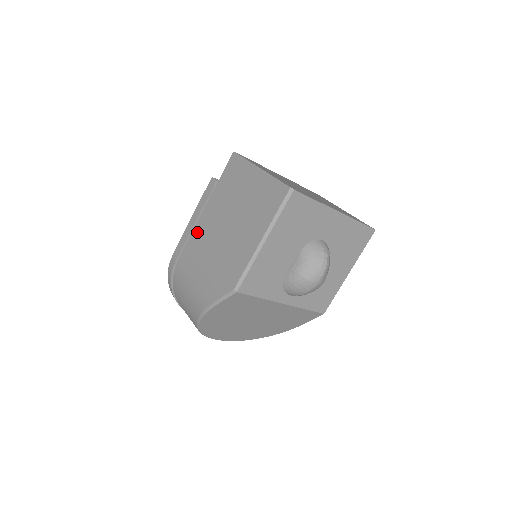
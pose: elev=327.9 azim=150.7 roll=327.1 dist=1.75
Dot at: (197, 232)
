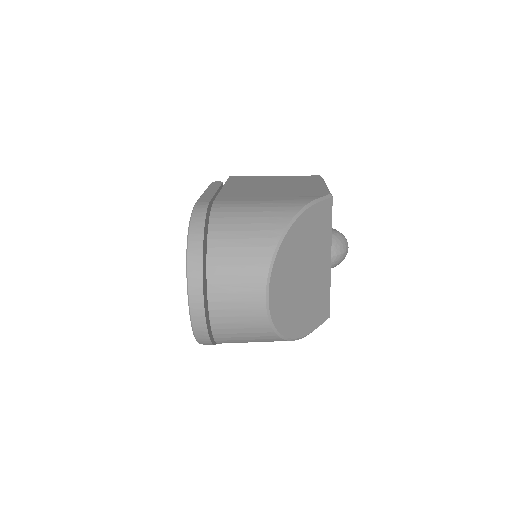
Dot at: (228, 191)
